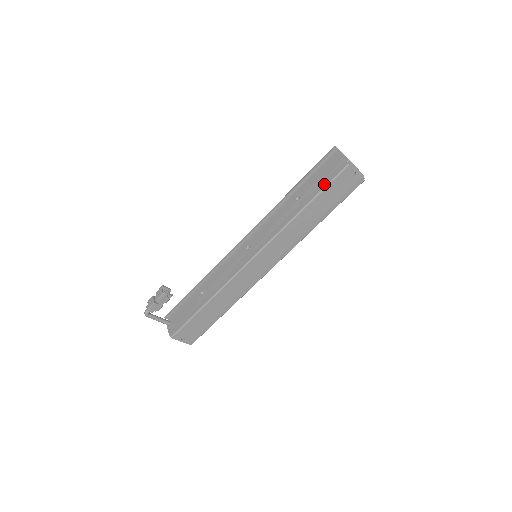
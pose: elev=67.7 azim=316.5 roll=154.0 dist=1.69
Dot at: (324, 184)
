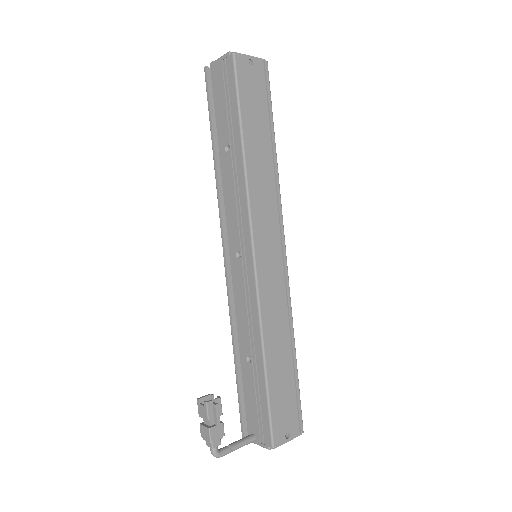
Dot at: (234, 100)
